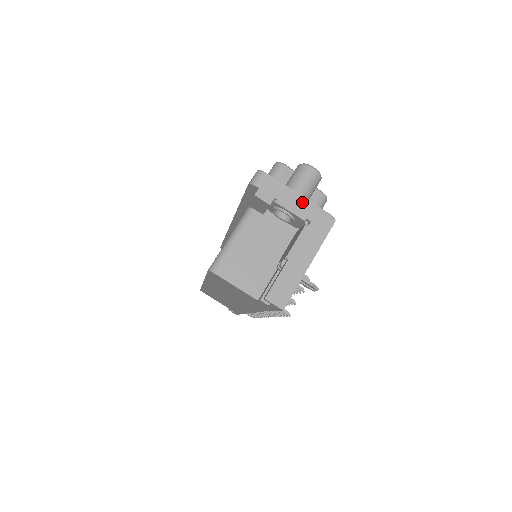
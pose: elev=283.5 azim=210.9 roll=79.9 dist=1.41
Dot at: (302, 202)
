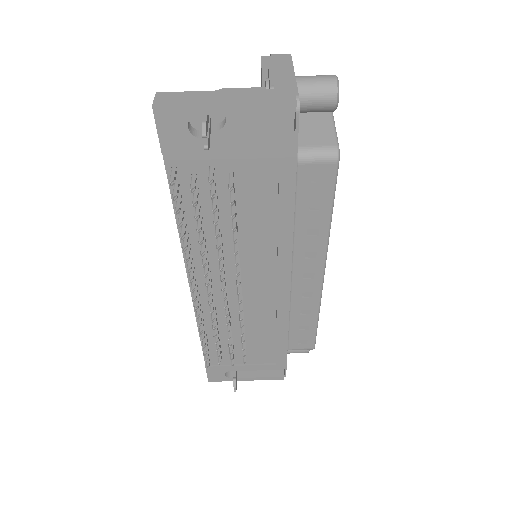
Dot at: (289, 78)
